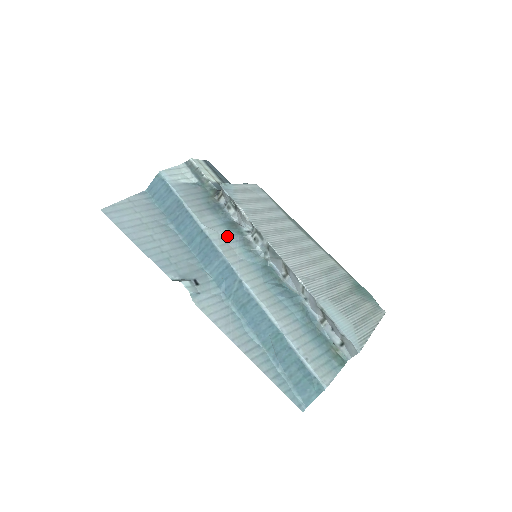
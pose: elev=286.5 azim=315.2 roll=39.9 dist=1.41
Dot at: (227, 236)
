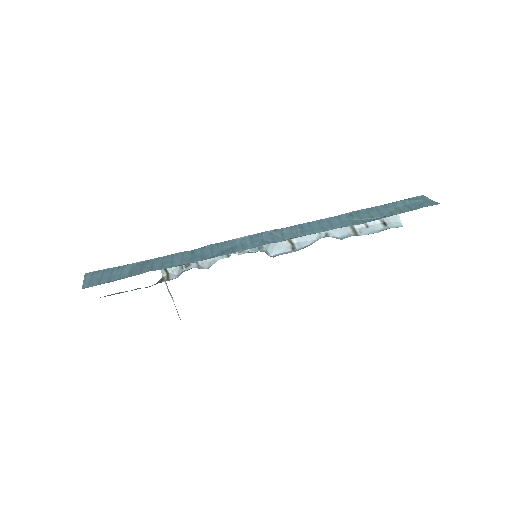
Dot at: occluded
